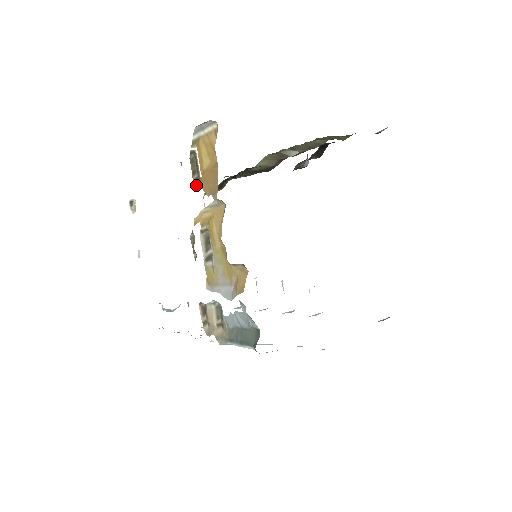
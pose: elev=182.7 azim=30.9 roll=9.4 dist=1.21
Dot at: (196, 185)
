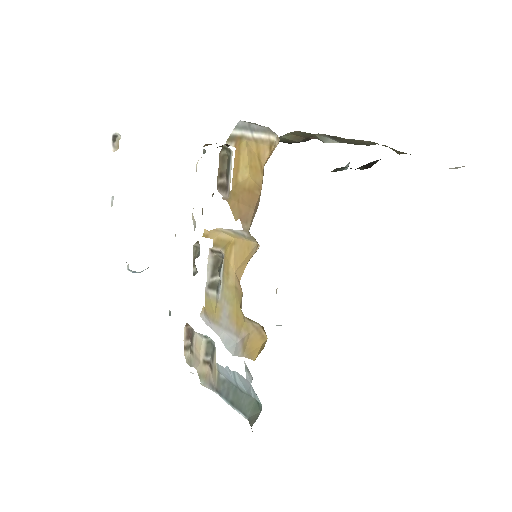
Dot at: (220, 193)
